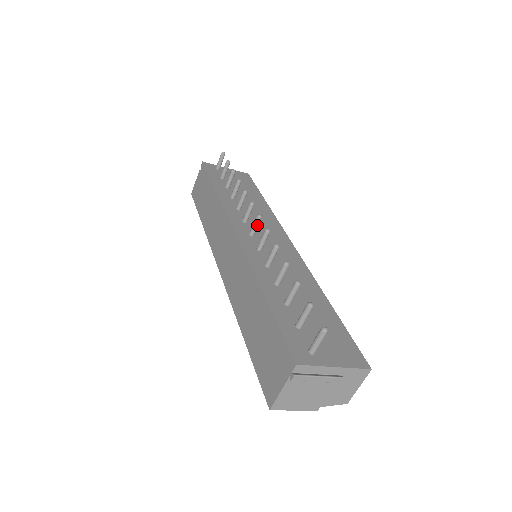
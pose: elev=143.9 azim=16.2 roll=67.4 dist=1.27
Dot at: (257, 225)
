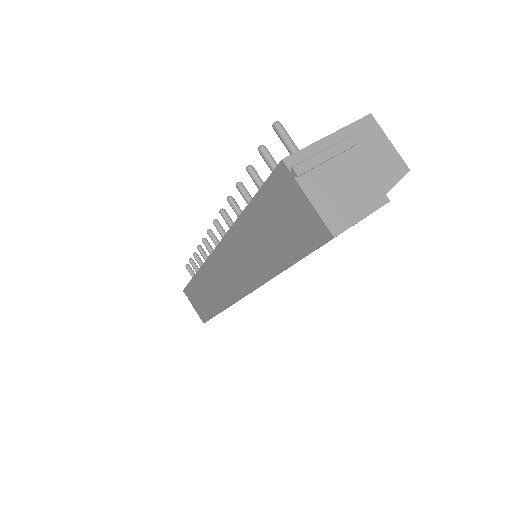
Dot at: (221, 229)
